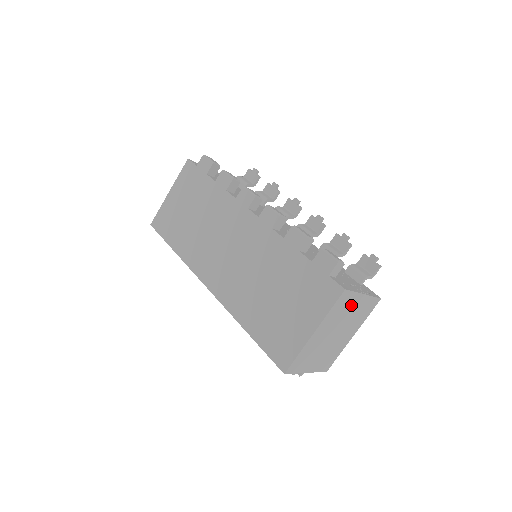
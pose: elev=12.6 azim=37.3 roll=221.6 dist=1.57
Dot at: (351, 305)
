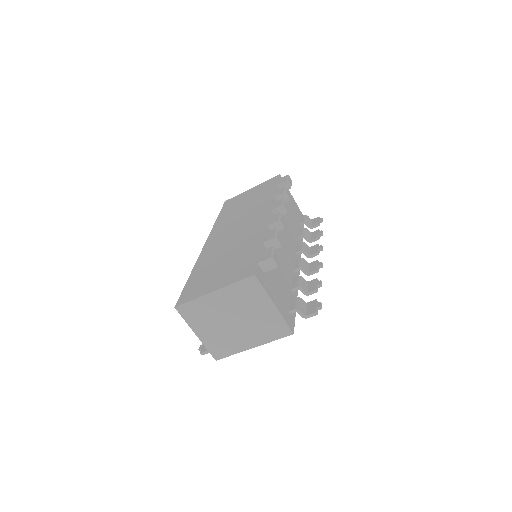
Dot at: (258, 303)
